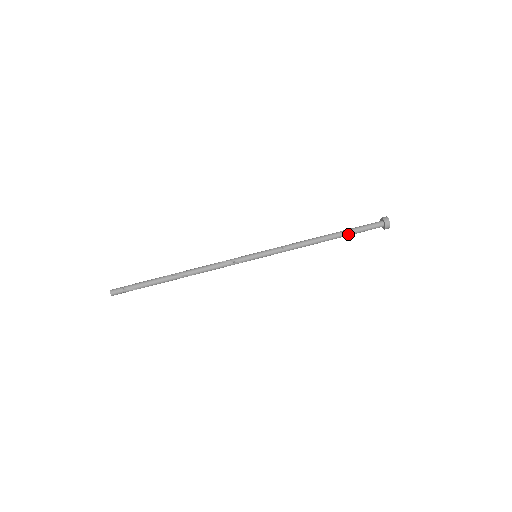
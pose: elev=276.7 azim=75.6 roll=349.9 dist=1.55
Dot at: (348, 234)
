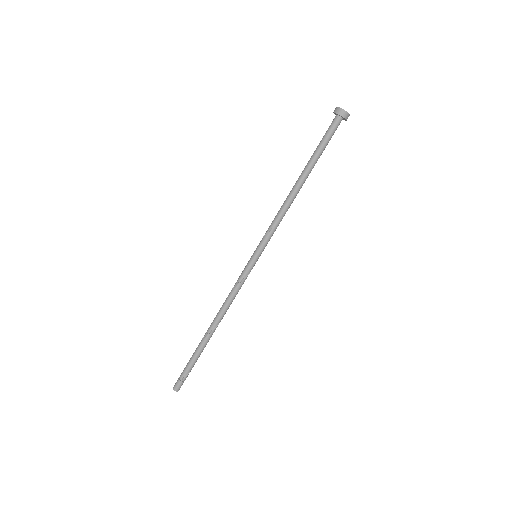
Dot at: (317, 160)
